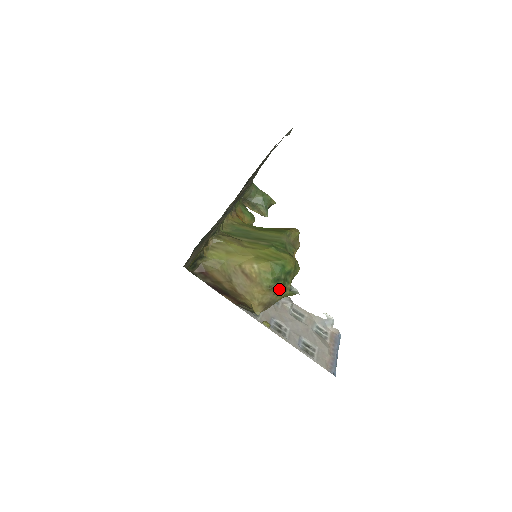
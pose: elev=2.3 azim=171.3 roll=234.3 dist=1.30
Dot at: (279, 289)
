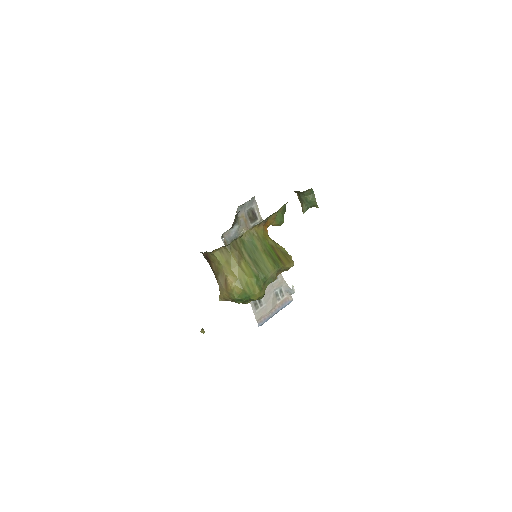
Dot at: (238, 303)
